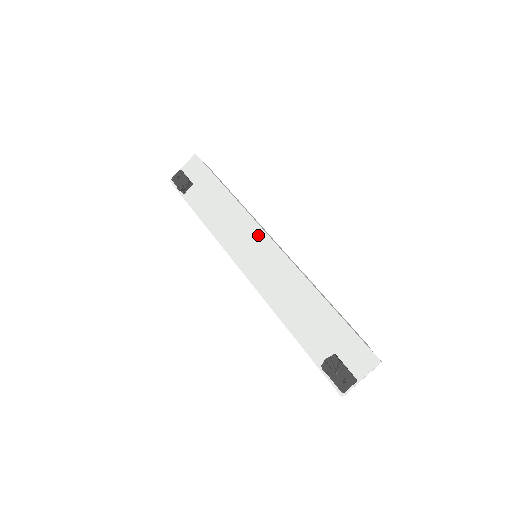
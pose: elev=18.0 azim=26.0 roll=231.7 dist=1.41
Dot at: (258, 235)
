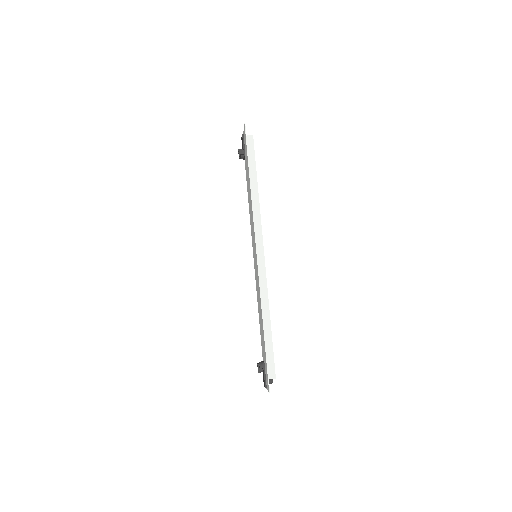
Dot at: (254, 242)
